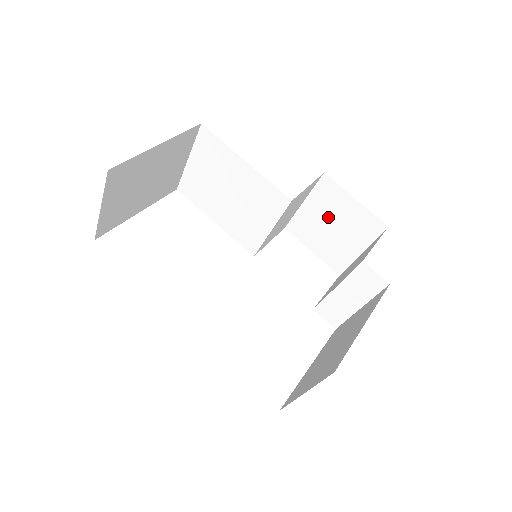
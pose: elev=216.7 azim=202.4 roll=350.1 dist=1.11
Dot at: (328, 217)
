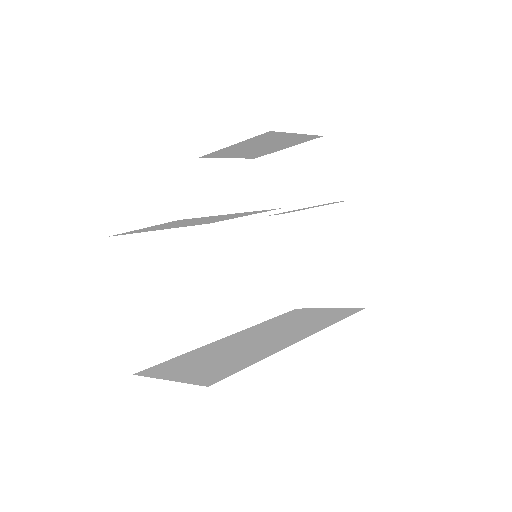
Dot at: (259, 145)
